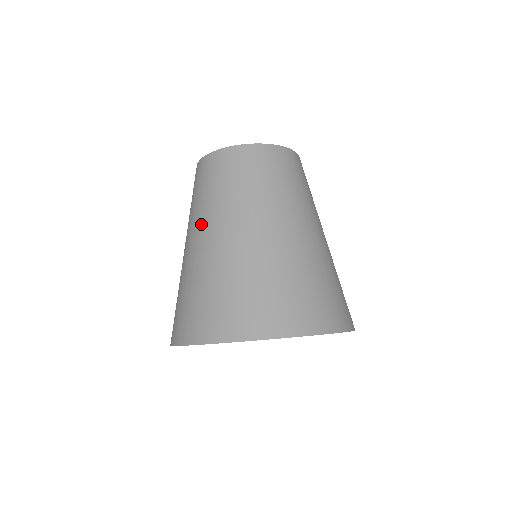
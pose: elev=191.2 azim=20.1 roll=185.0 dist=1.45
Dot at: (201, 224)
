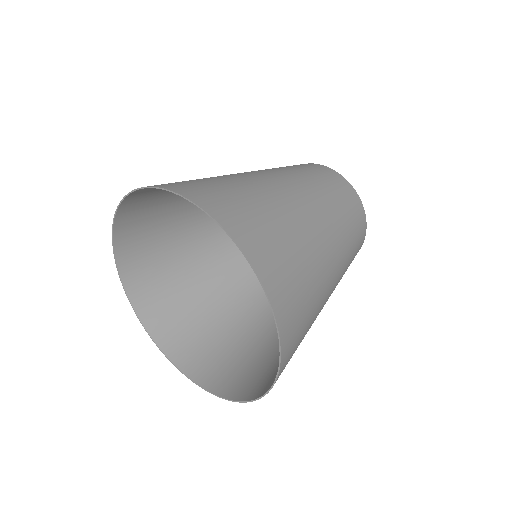
Dot at: occluded
